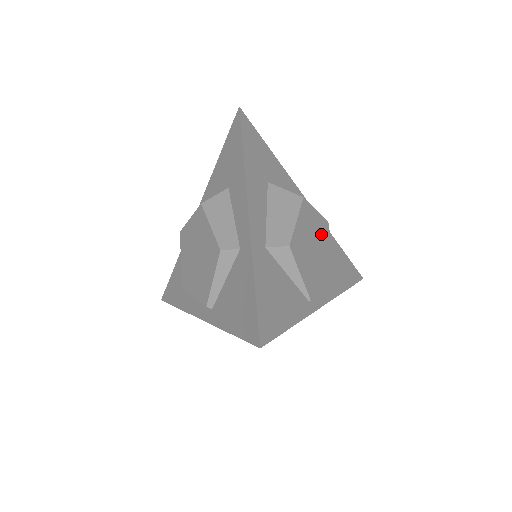
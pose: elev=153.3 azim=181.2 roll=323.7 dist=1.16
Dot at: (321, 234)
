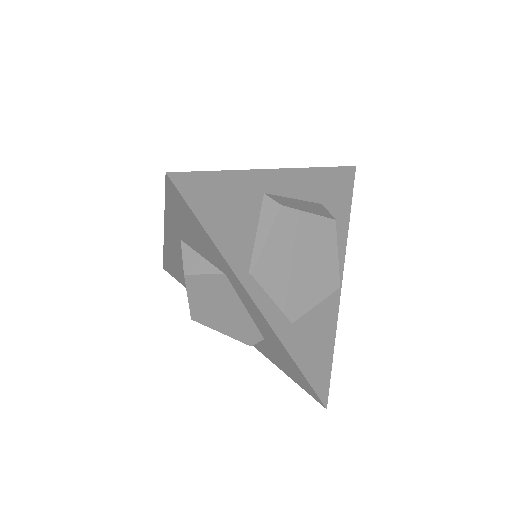
Dot at: (322, 273)
